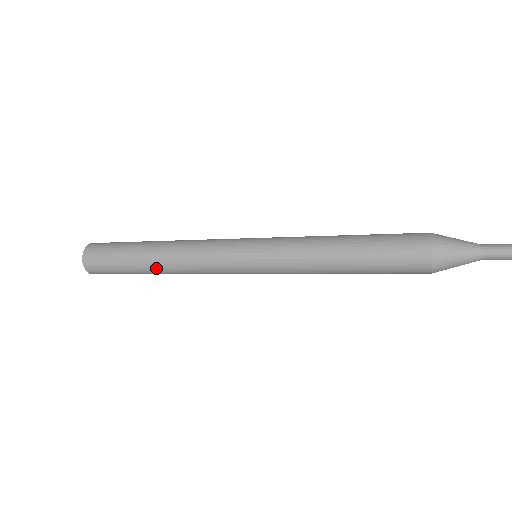
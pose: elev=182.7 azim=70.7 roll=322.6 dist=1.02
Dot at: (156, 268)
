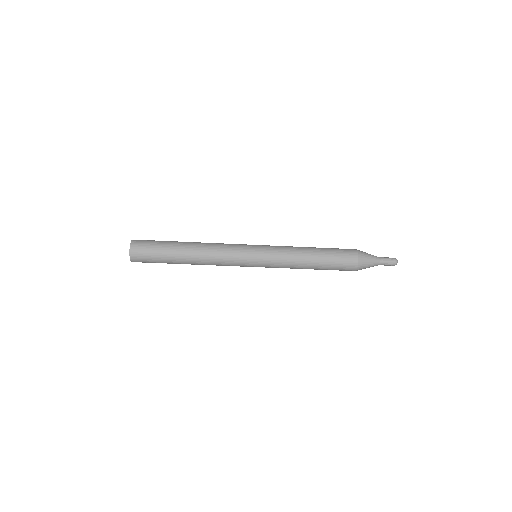
Dot at: (189, 250)
